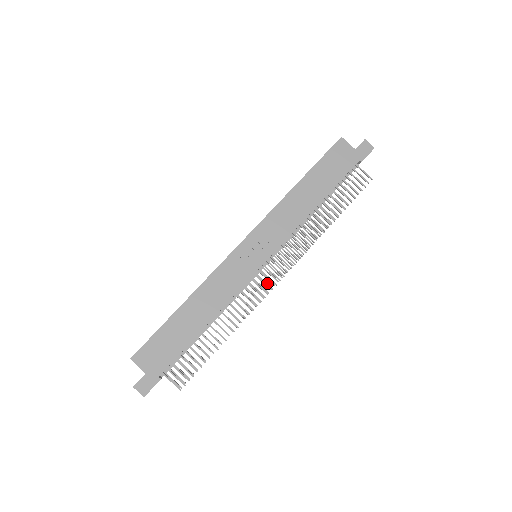
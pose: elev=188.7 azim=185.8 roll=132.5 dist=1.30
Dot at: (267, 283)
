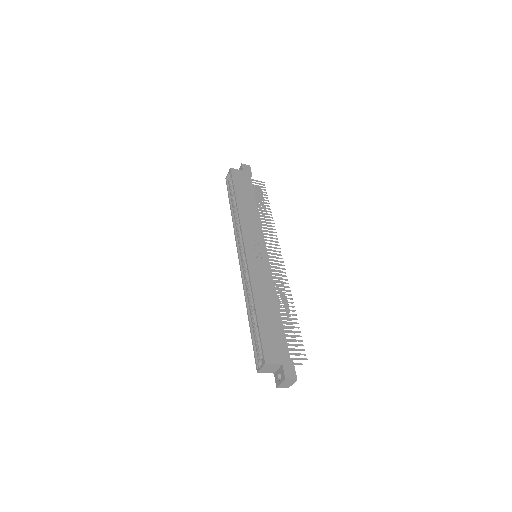
Dot at: (279, 264)
